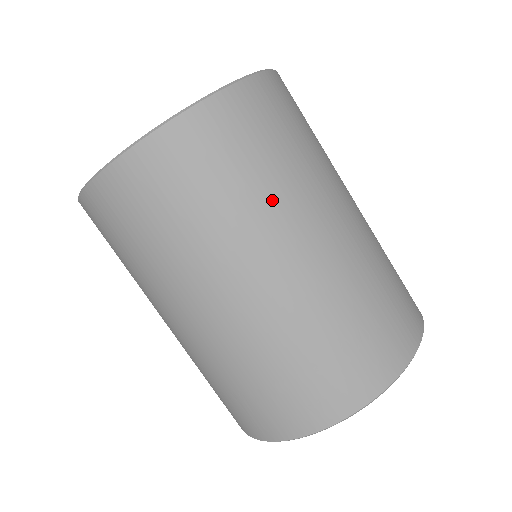
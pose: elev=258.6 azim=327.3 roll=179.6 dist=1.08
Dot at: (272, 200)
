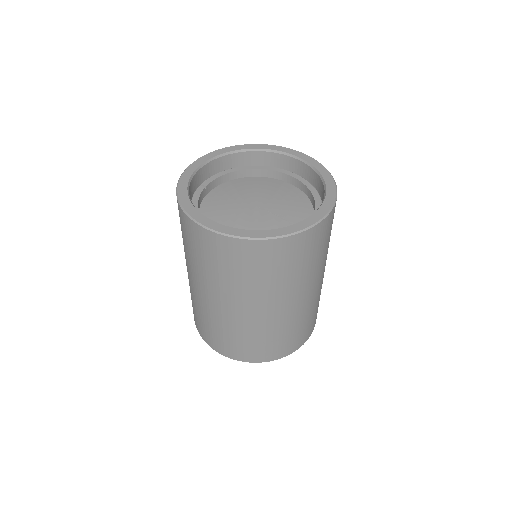
Dot at: occluded
